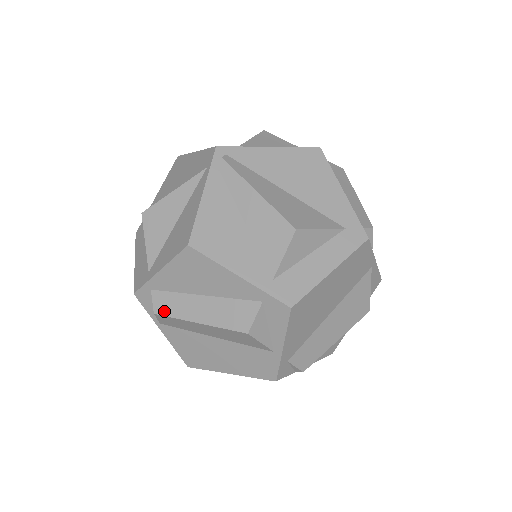
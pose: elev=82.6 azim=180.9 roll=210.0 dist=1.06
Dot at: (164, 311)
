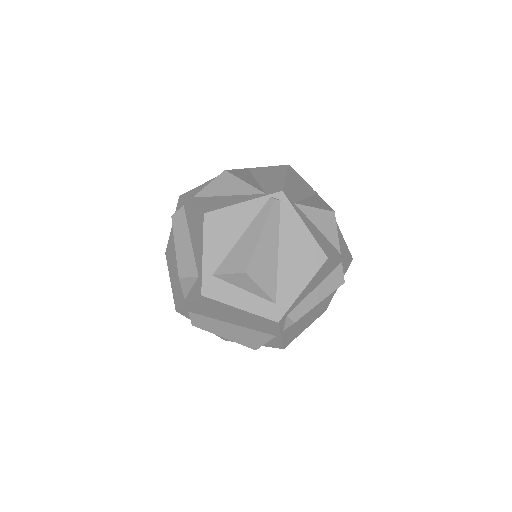
Dot at: (175, 221)
